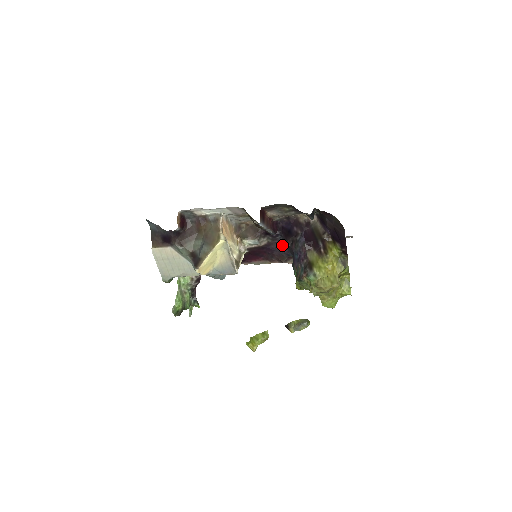
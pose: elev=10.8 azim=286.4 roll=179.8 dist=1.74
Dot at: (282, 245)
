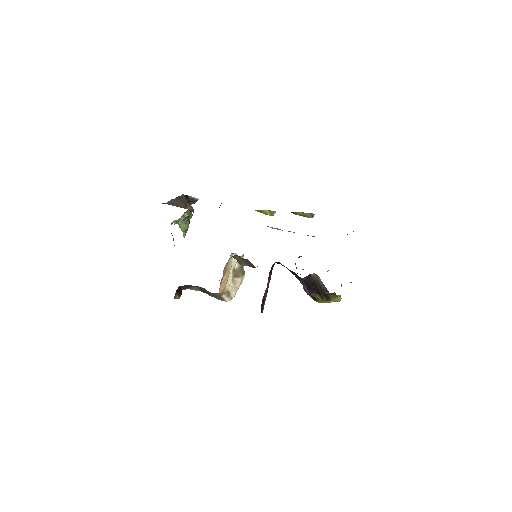
Dot at: occluded
